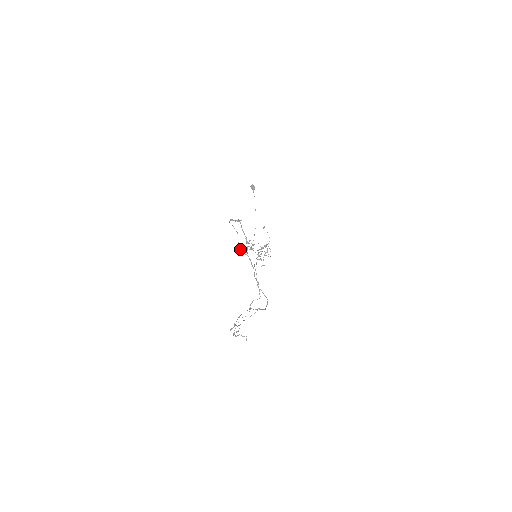
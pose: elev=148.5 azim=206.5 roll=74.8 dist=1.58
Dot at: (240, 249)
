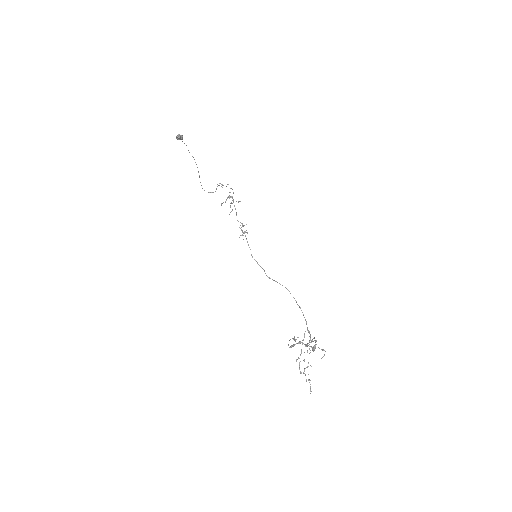
Dot at: occluded
